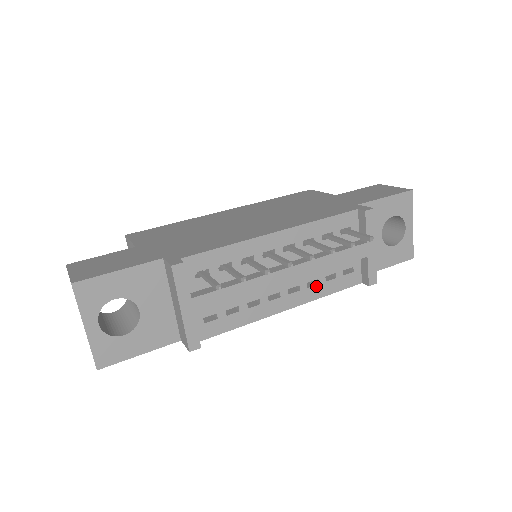
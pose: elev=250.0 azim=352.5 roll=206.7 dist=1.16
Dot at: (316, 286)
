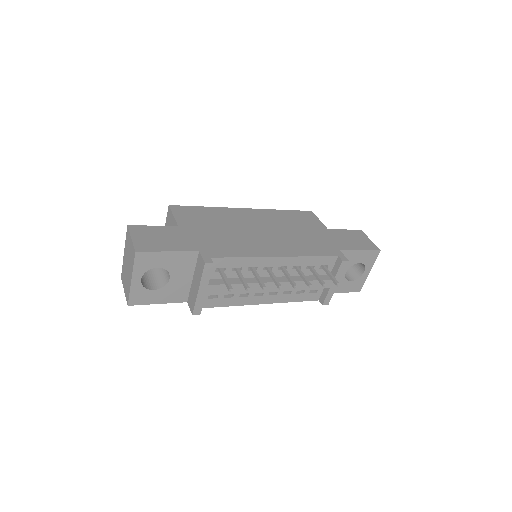
Dot at: (288, 295)
